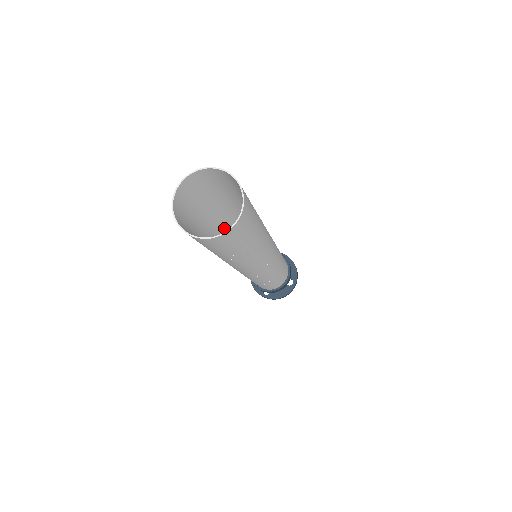
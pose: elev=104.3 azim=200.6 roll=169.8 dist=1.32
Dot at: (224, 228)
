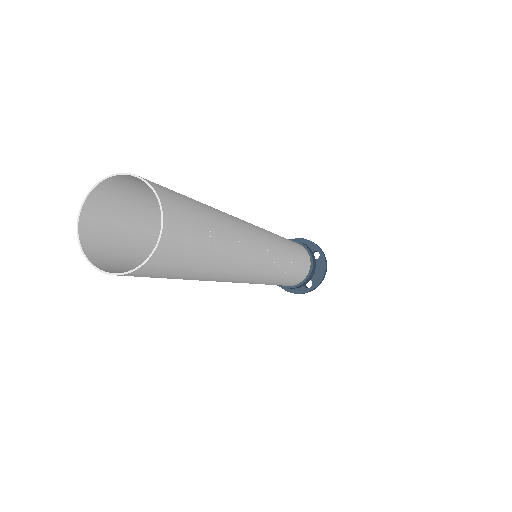
Dot at: occluded
